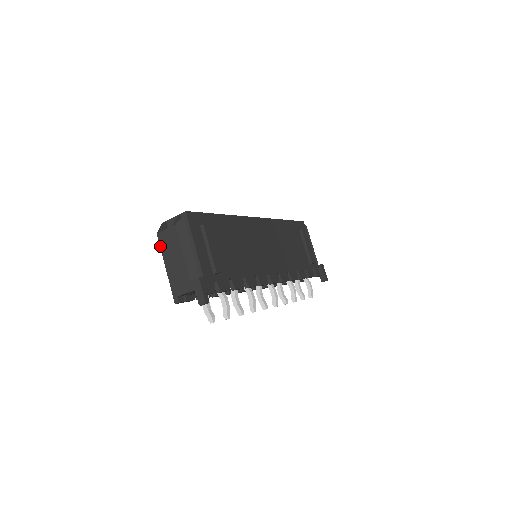
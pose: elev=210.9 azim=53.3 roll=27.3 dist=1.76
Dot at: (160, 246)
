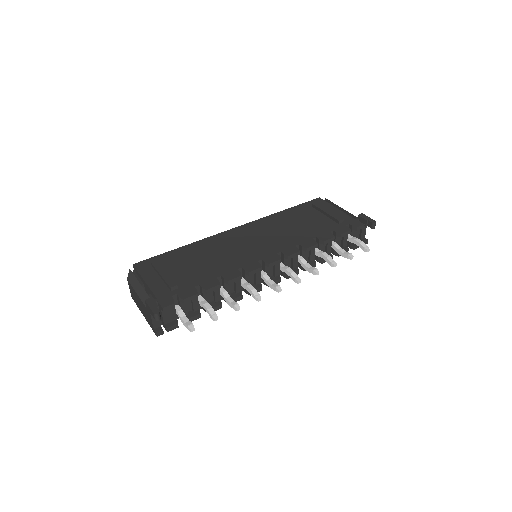
Dot at: occluded
